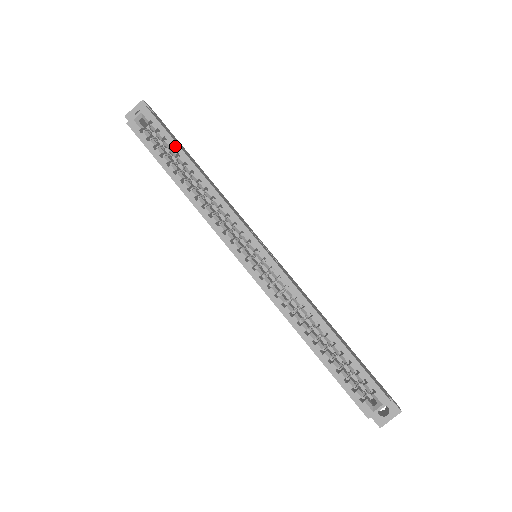
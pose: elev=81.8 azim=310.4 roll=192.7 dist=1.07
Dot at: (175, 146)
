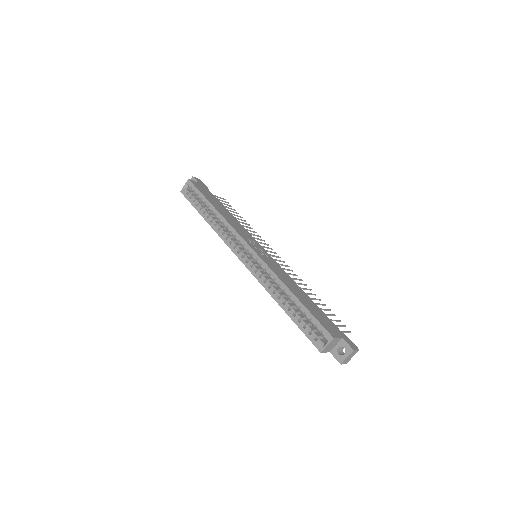
Dot at: (203, 198)
